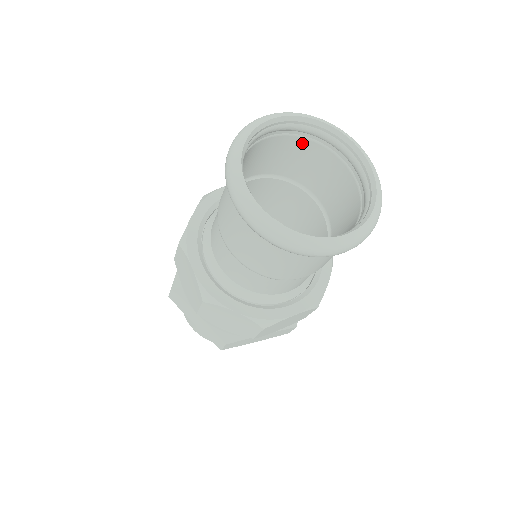
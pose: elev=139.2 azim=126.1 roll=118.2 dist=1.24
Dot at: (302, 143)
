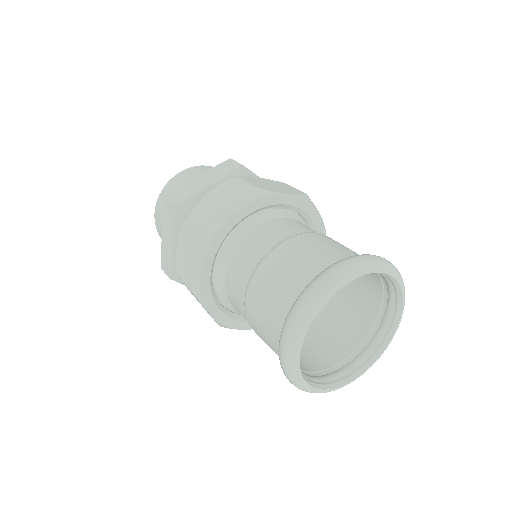
Dot at: occluded
